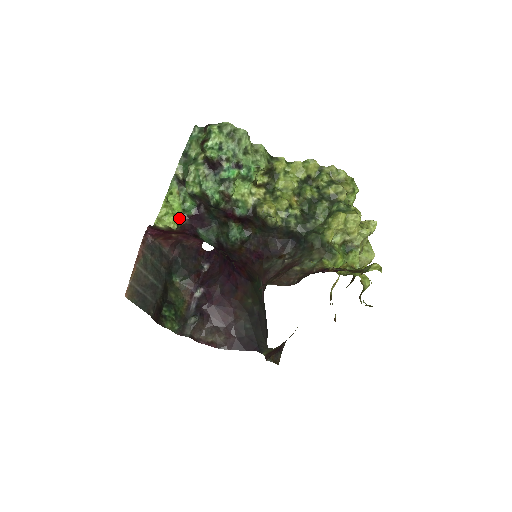
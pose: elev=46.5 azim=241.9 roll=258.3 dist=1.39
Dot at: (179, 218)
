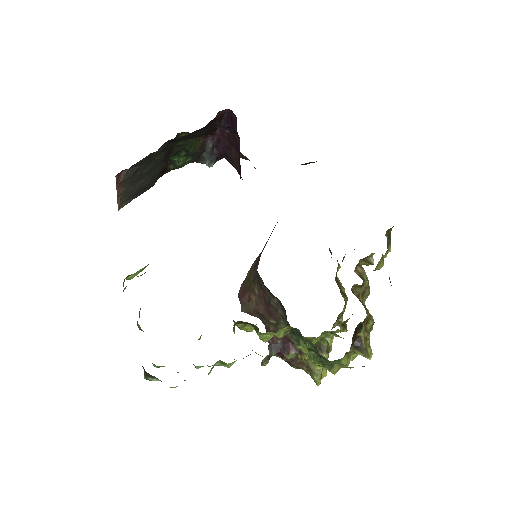
Dot at: occluded
